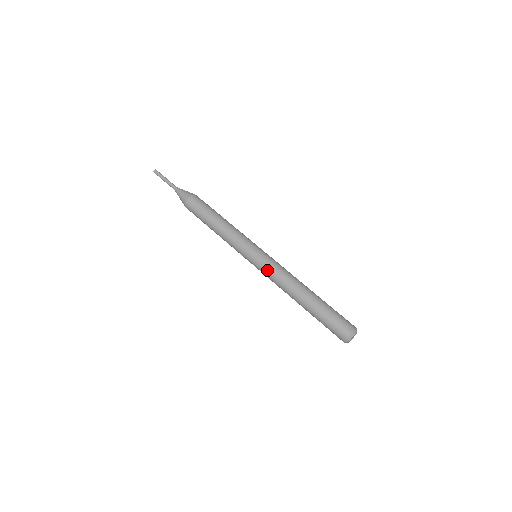
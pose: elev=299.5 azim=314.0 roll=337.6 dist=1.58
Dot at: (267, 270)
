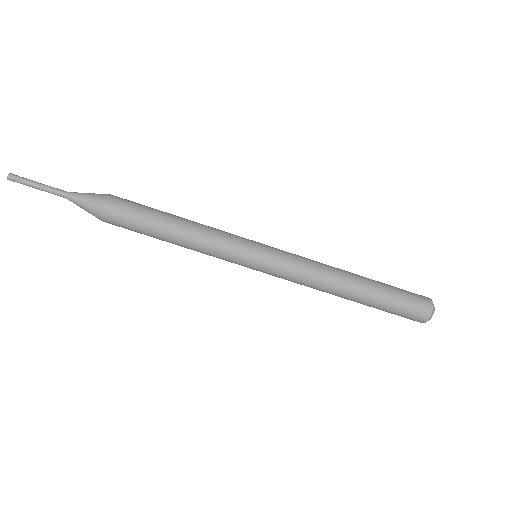
Dot at: (287, 272)
